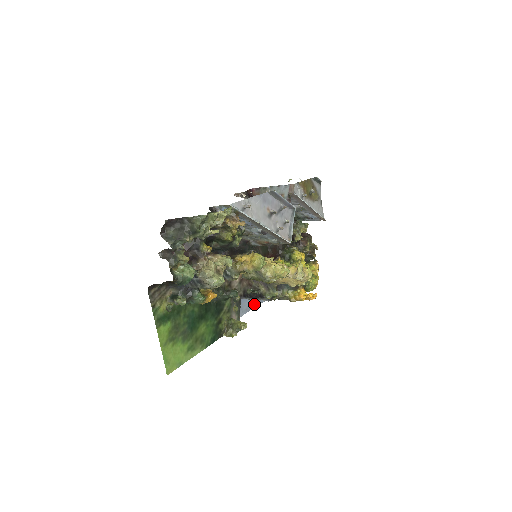
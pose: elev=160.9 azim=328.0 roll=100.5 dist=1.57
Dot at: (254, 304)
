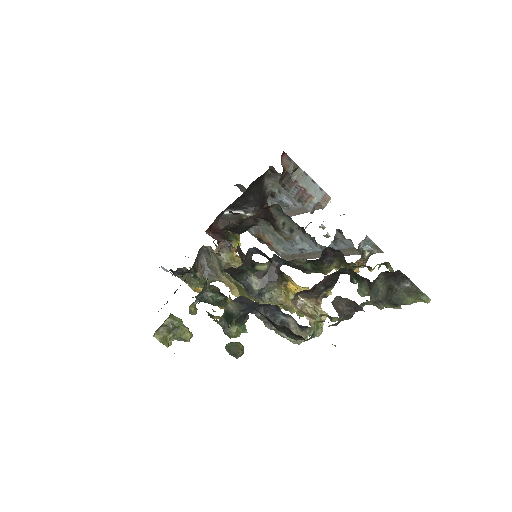
Dot at: occluded
